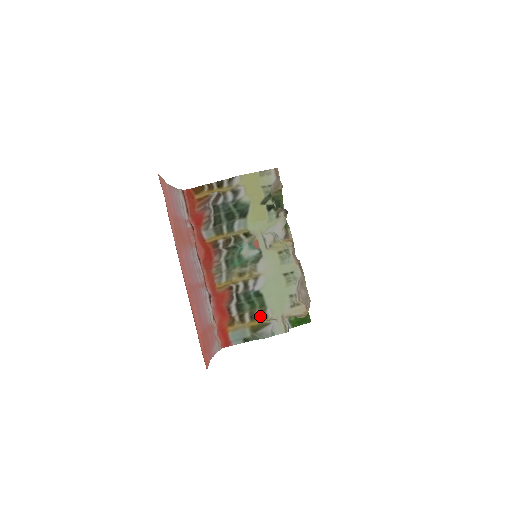
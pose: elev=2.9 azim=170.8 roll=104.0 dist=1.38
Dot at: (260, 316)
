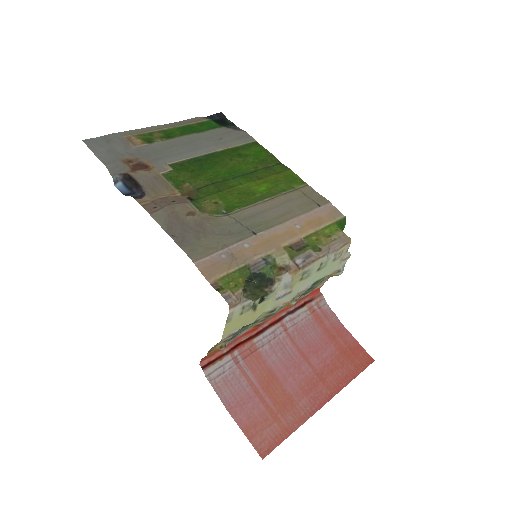
Dot at: (326, 277)
